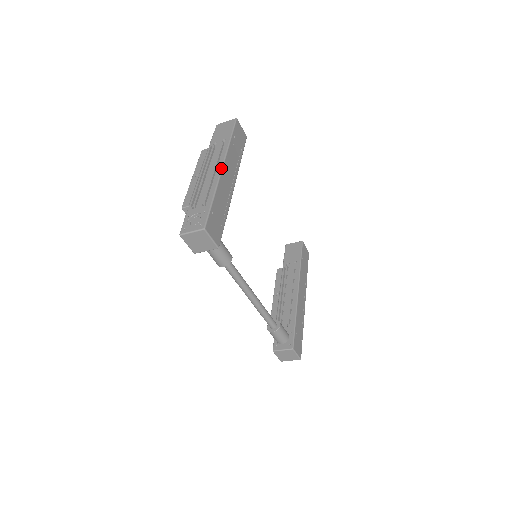
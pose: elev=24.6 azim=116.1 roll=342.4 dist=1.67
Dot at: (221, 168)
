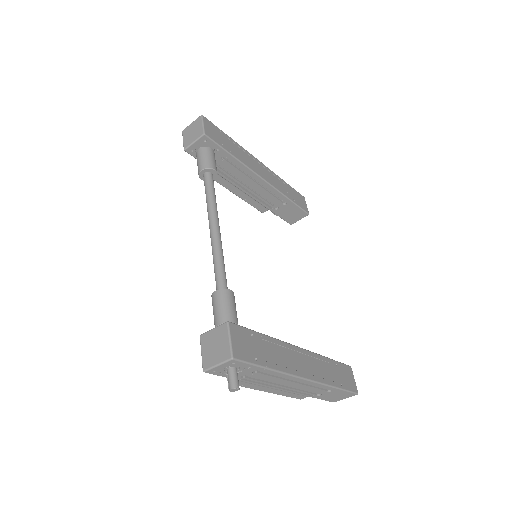
Dot at: (257, 159)
